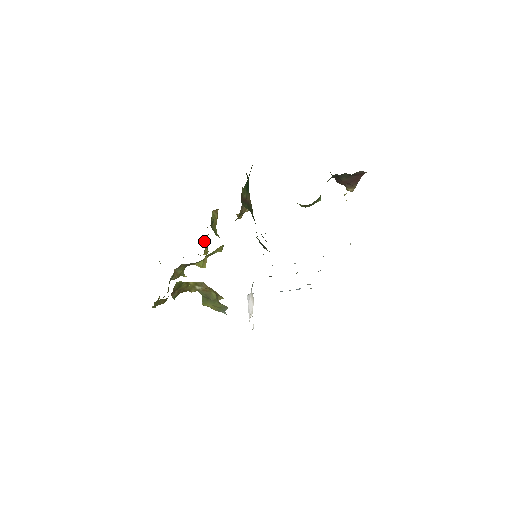
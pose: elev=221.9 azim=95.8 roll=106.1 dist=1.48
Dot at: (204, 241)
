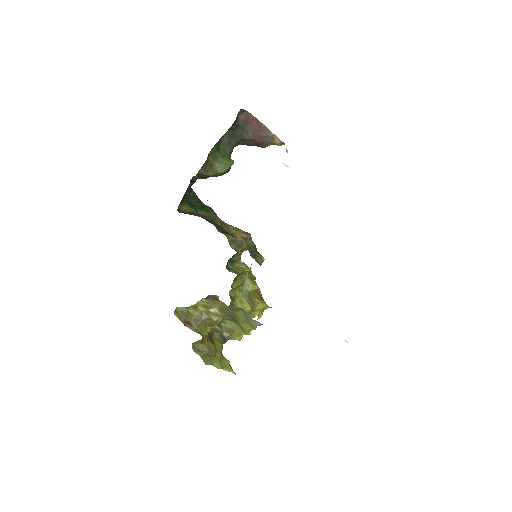
Dot at: (250, 294)
